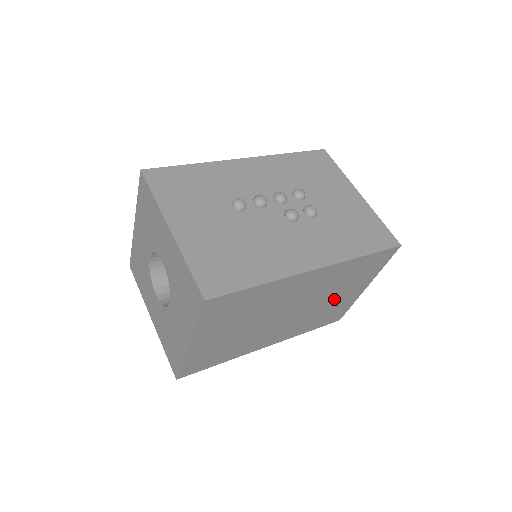
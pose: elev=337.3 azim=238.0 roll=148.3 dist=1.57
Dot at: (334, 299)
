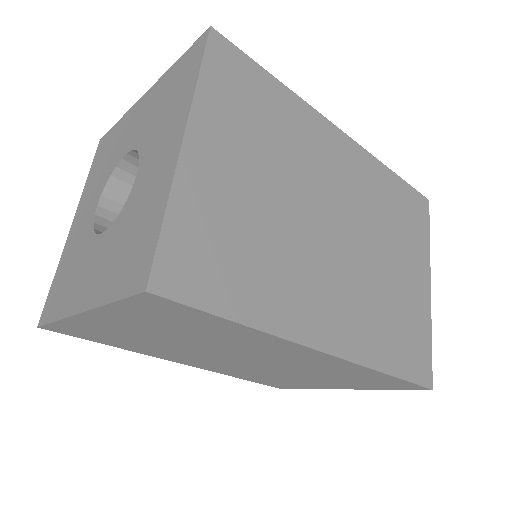
Dot at: (394, 272)
